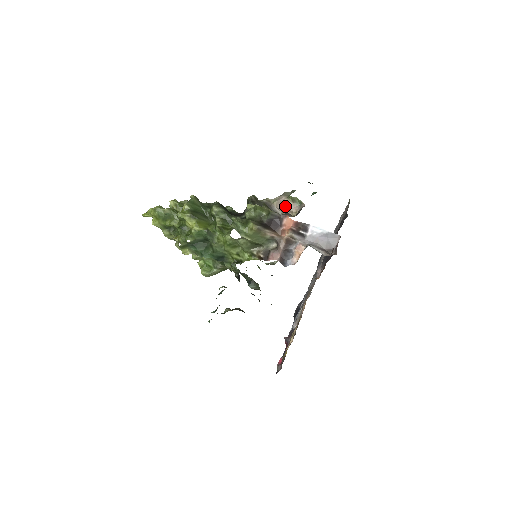
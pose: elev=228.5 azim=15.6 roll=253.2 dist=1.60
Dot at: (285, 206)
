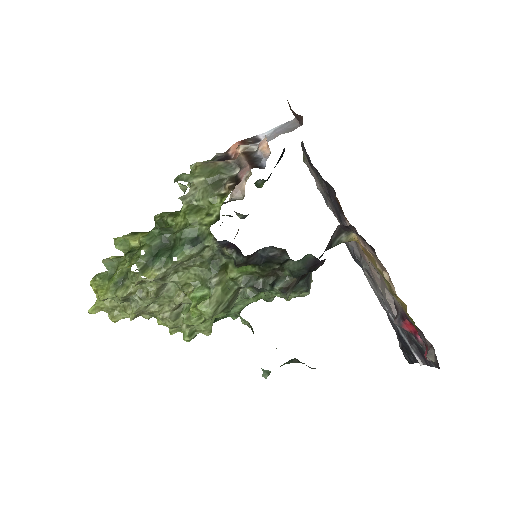
Dot at: (238, 184)
